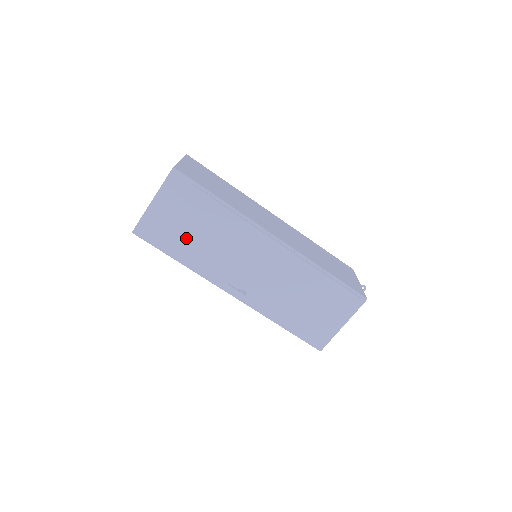
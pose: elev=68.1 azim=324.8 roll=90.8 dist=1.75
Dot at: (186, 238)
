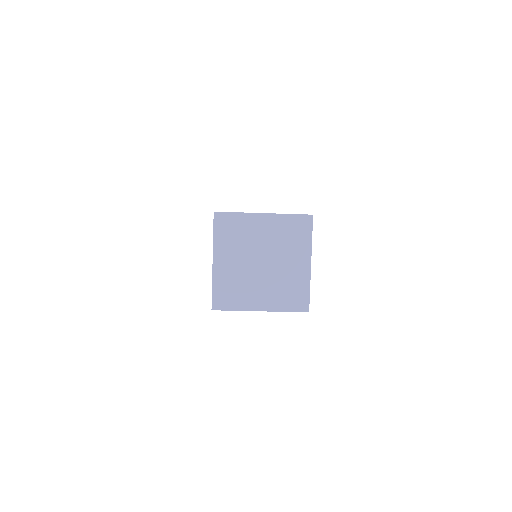
Dot at: occluded
